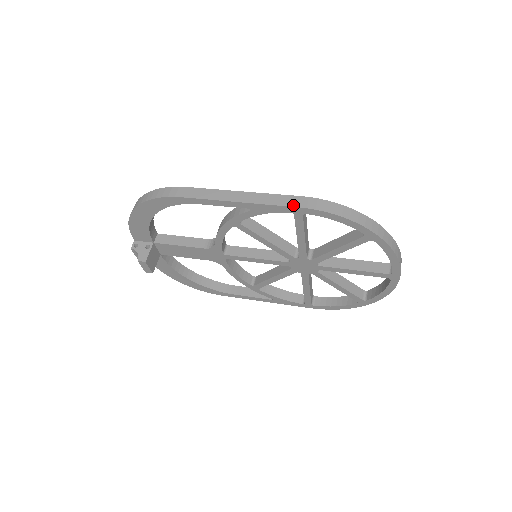
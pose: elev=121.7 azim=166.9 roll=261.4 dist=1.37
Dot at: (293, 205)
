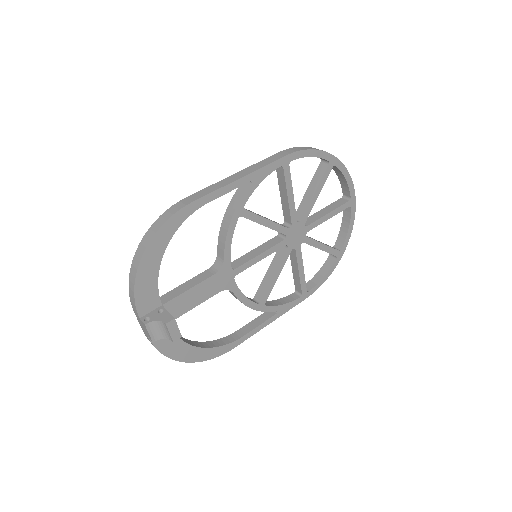
Dot at: (280, 157)
